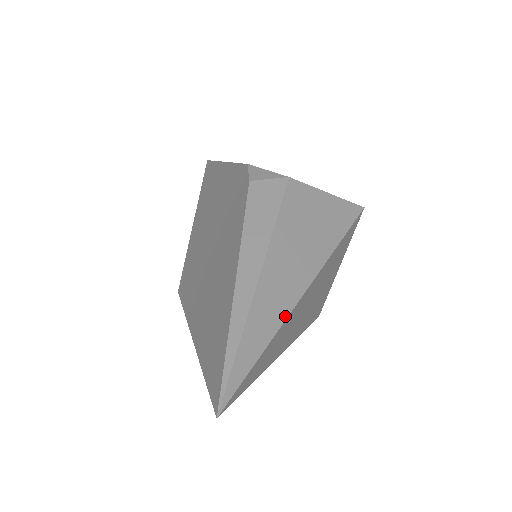
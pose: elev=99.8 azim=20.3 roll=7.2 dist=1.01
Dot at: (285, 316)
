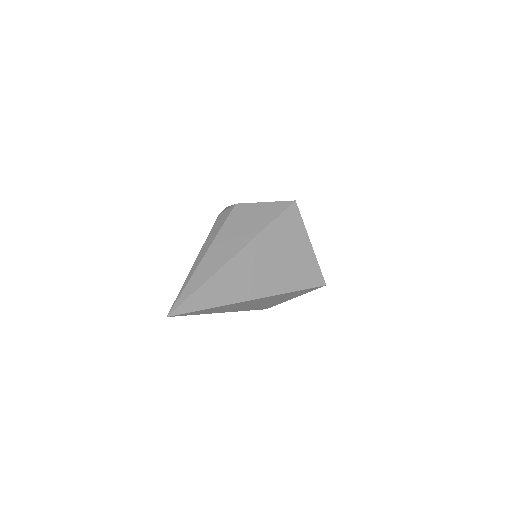
Dot at: (216, 270)
